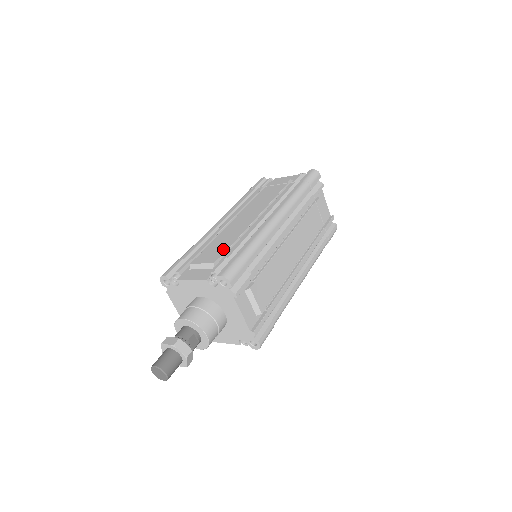
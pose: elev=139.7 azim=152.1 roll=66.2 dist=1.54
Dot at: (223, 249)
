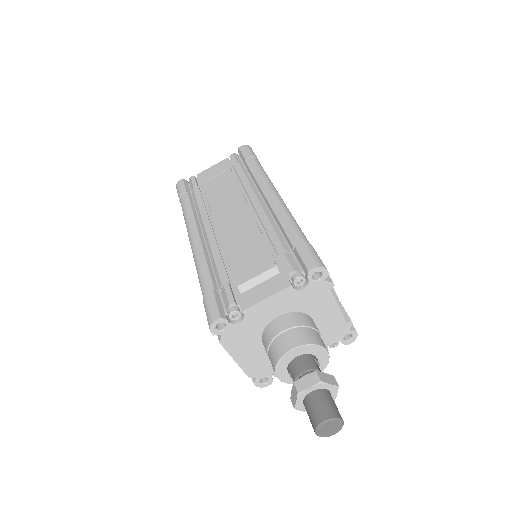
Dot at: (261, 250)
